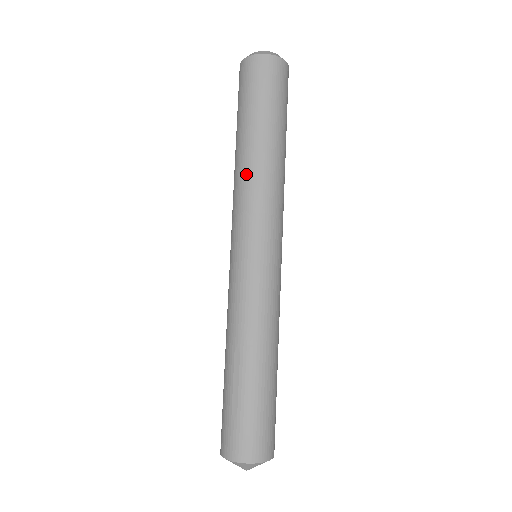
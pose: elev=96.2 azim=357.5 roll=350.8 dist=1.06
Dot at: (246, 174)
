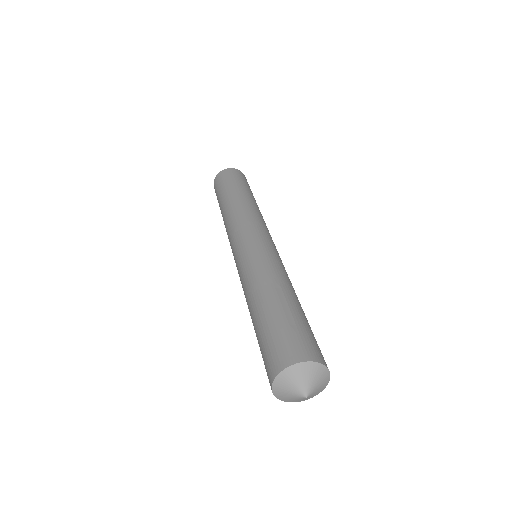
Dot at: (247, 206)
